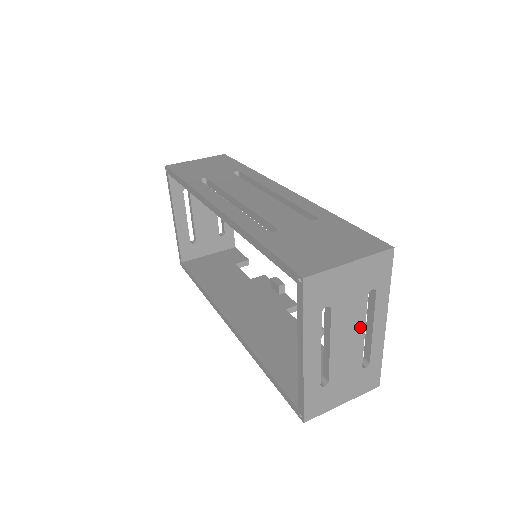
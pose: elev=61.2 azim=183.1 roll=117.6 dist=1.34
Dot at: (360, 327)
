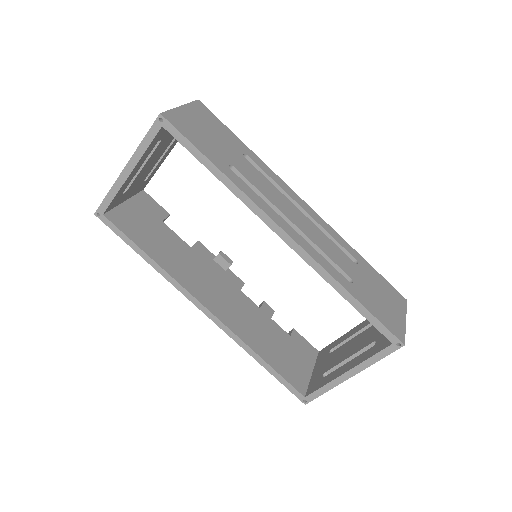
Dot at: occluded
